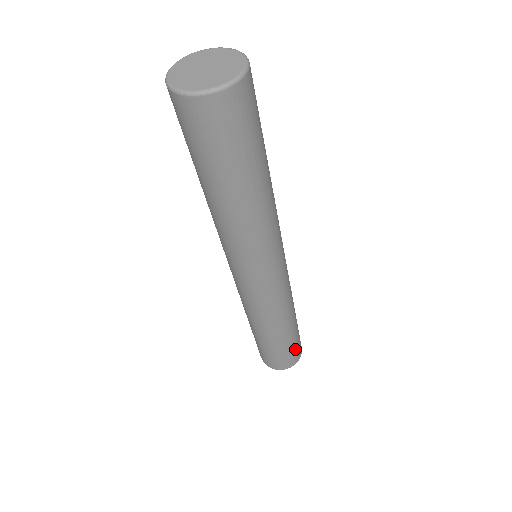
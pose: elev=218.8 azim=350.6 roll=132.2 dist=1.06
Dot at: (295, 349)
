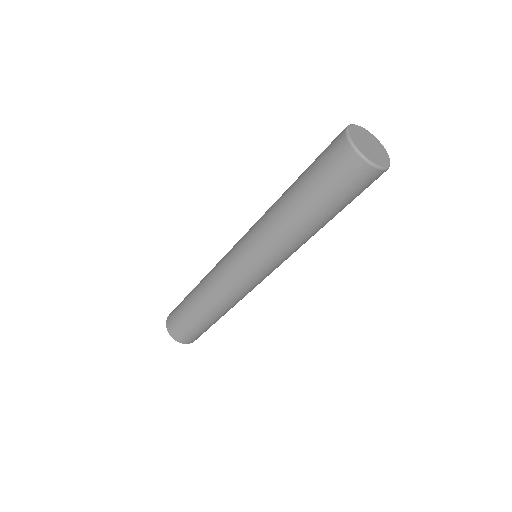
Dot at: occluded
